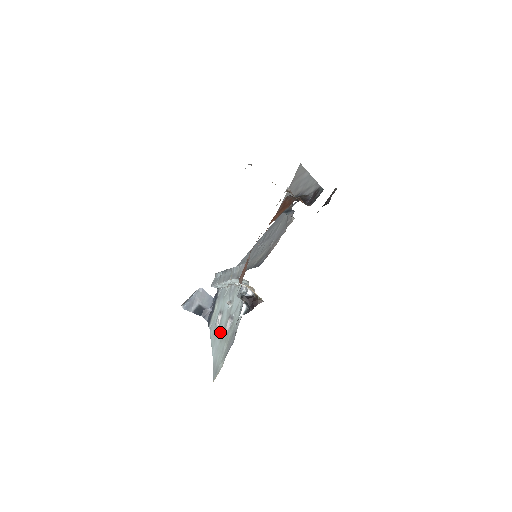
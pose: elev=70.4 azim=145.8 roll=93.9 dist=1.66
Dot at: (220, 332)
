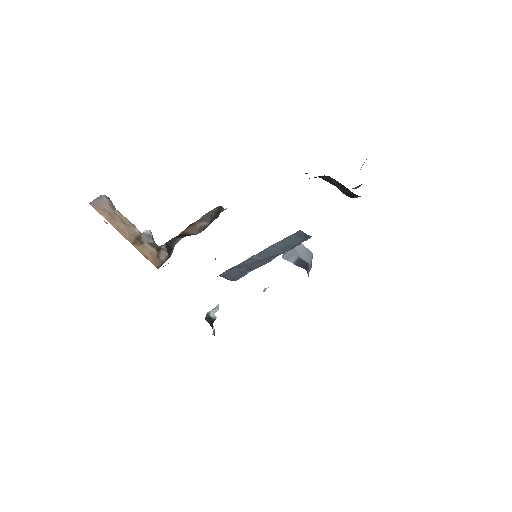
Dot at: occluded
